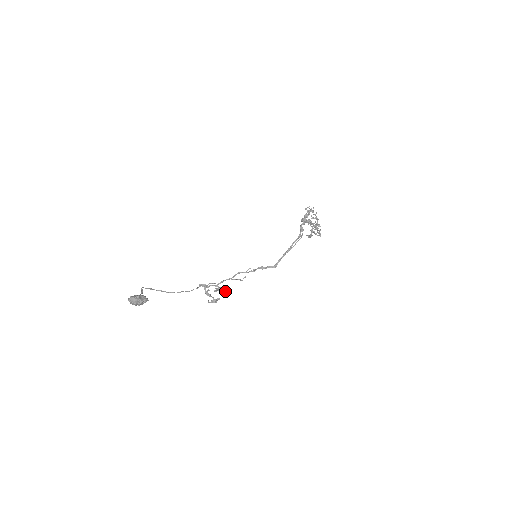
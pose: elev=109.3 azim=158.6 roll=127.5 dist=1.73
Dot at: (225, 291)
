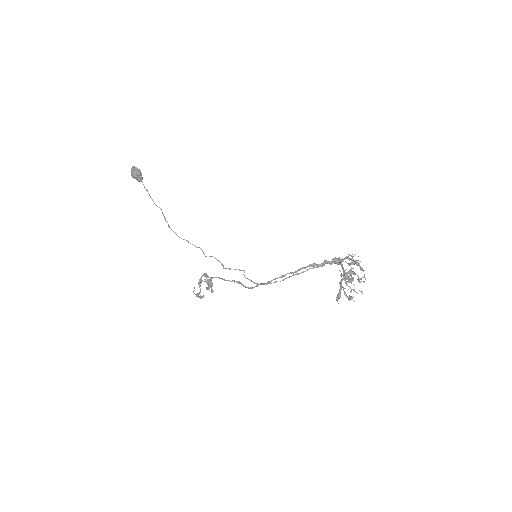
Dot at: occluded
